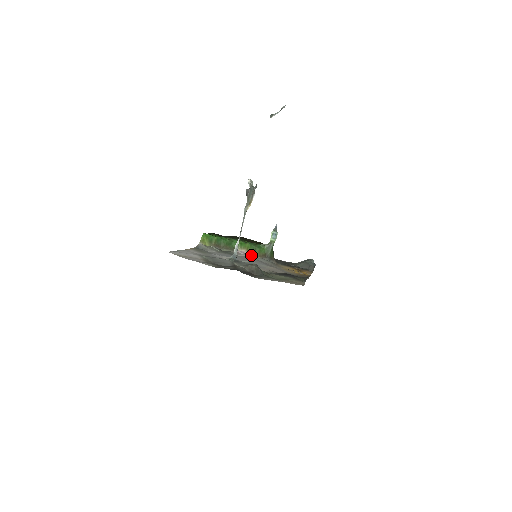
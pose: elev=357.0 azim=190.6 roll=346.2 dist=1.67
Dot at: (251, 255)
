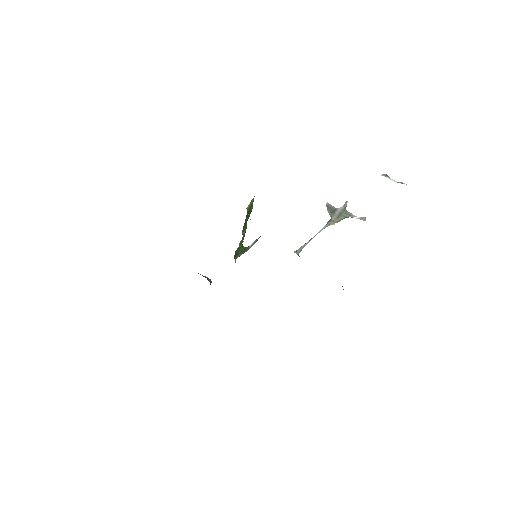
Dot at: occluded
